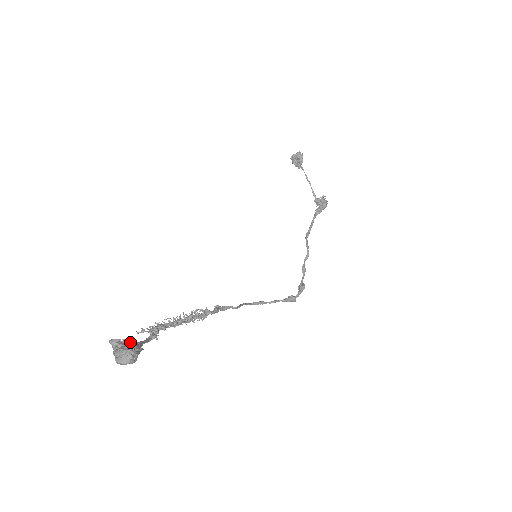
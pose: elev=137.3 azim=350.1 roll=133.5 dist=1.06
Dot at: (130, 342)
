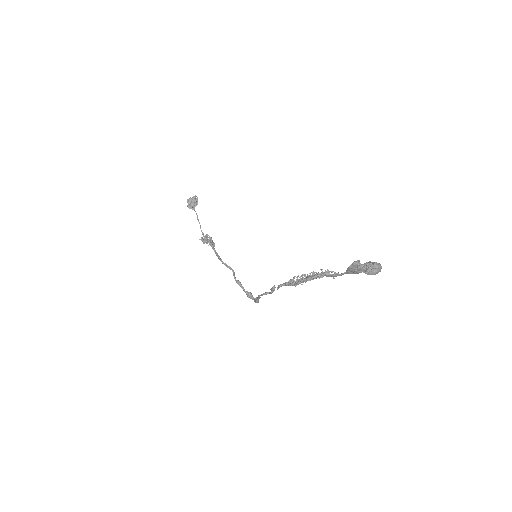
Dot at: occluded
